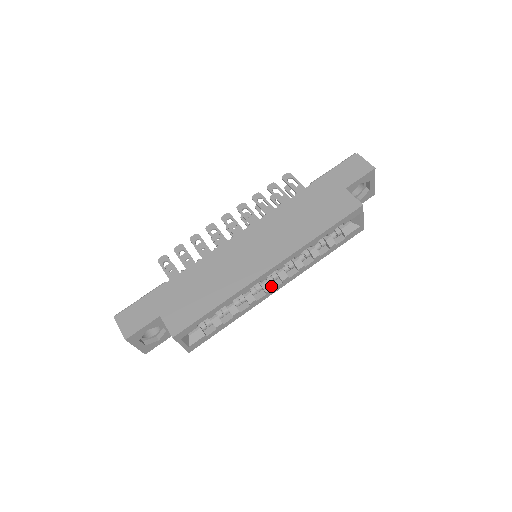
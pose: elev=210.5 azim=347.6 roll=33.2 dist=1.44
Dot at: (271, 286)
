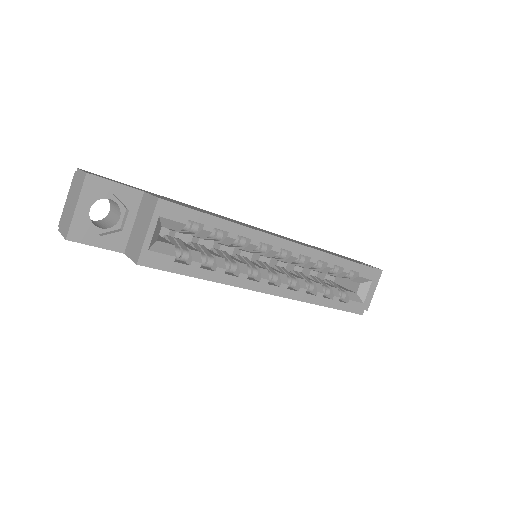
Dot at: (266, 282)
